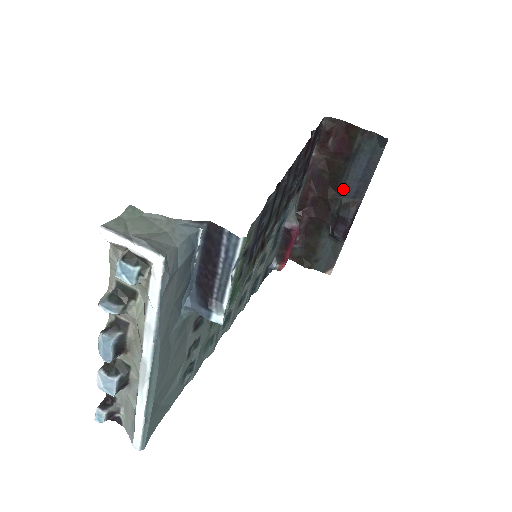
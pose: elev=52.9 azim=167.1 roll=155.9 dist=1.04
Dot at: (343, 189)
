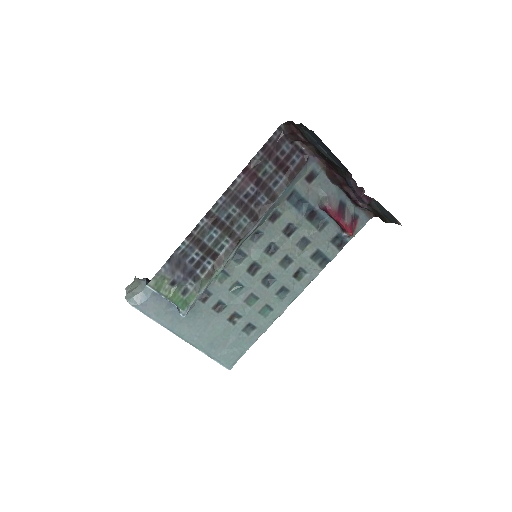
Dot at: (336, 164)
